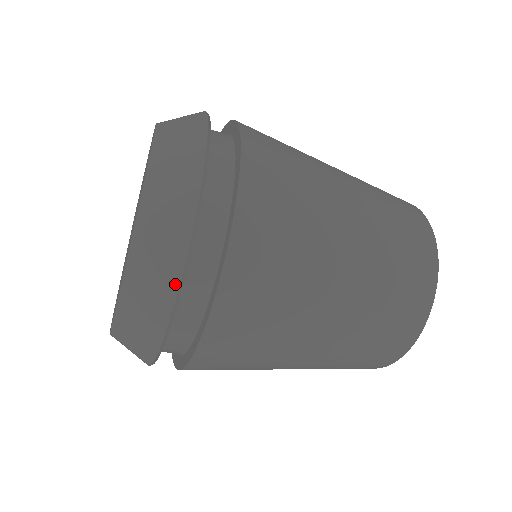
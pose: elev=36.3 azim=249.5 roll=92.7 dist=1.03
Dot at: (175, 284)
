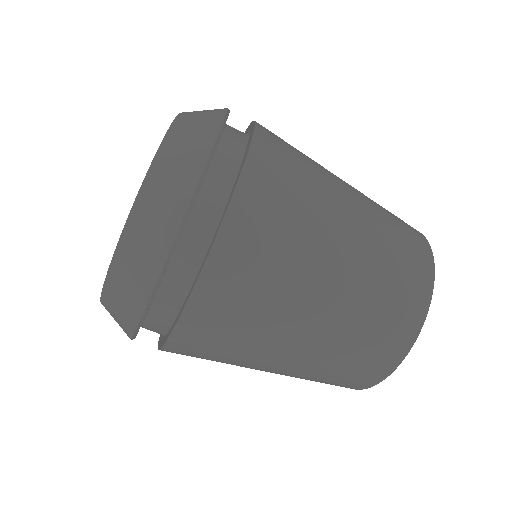
Dot at: (219, 121)
